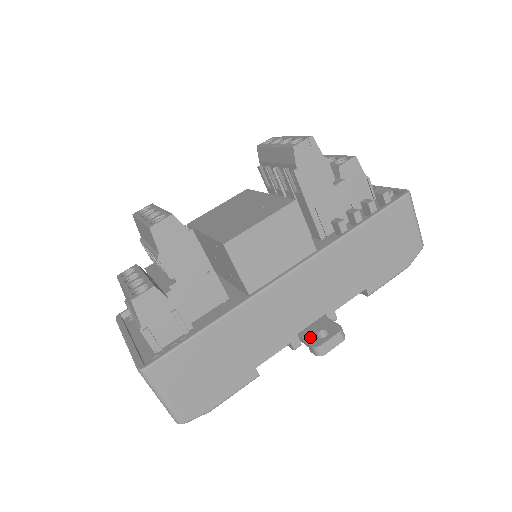
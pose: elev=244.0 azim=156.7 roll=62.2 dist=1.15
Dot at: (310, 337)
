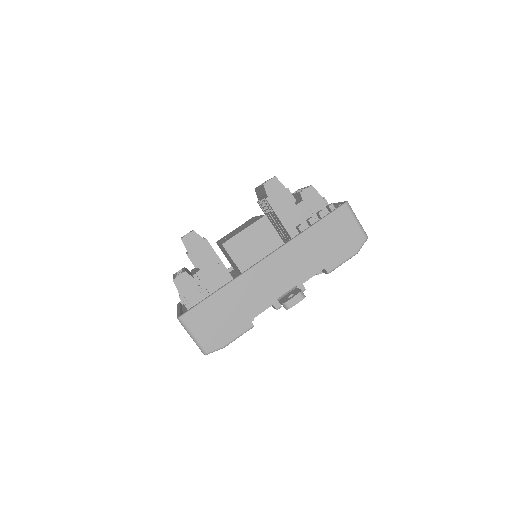
Dot at: (284, 299)
